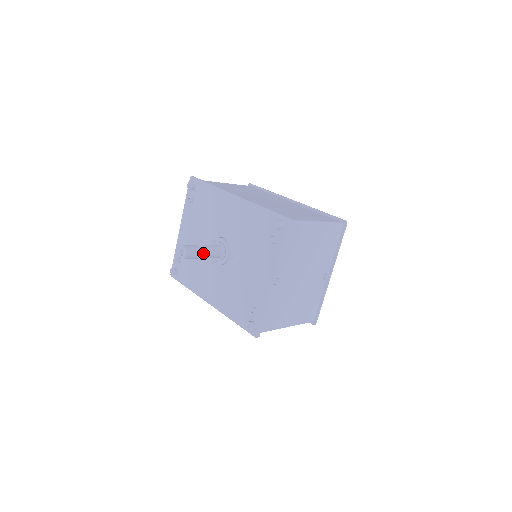
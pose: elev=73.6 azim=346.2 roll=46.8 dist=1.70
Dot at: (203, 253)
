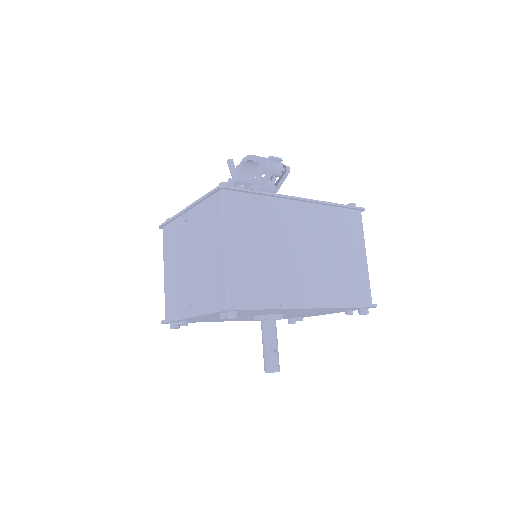
Dot at: (277, 348)
